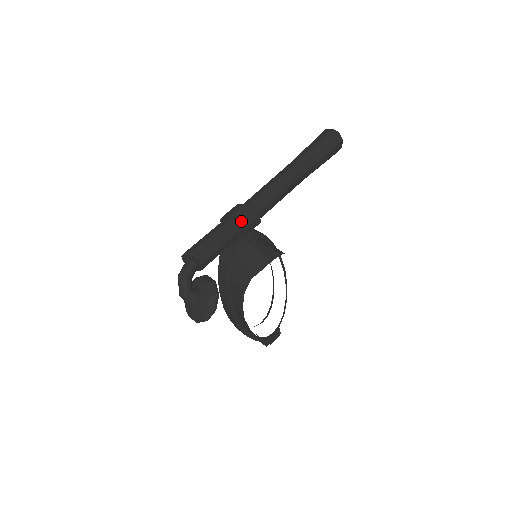
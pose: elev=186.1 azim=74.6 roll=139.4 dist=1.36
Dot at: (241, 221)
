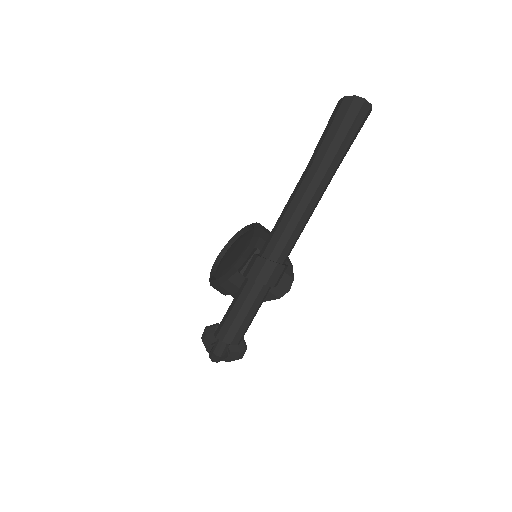
Dot at: occluded
